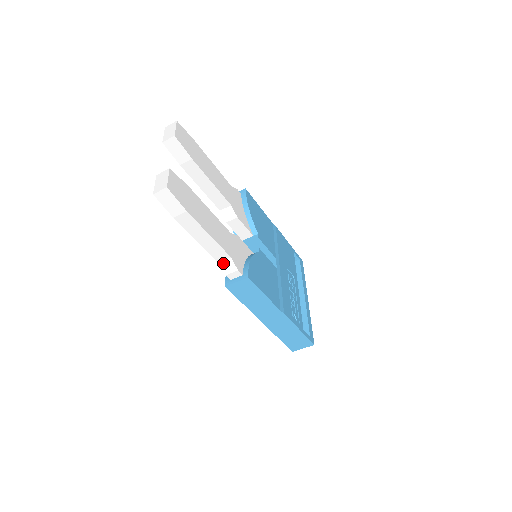
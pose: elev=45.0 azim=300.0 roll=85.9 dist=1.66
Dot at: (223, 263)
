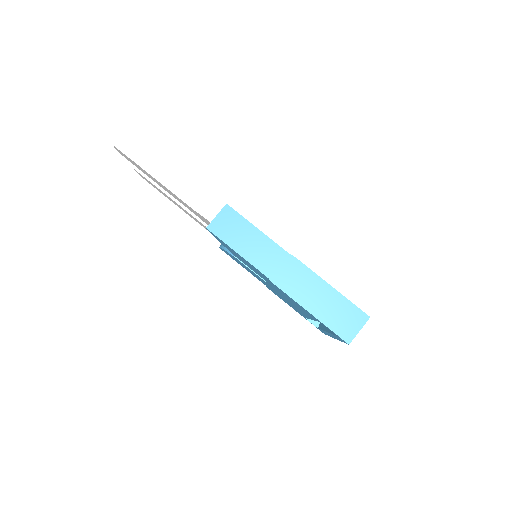
Dot at: (198, 208)
